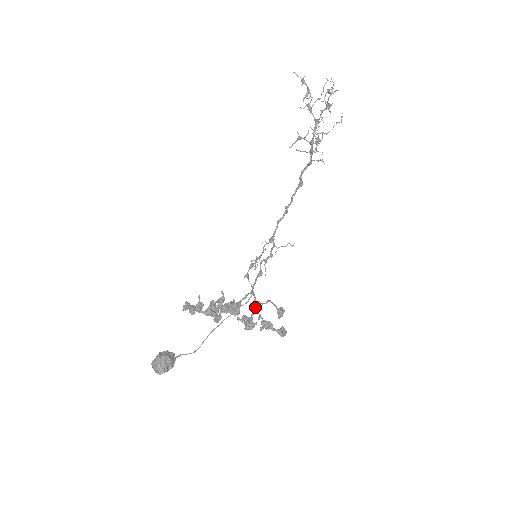
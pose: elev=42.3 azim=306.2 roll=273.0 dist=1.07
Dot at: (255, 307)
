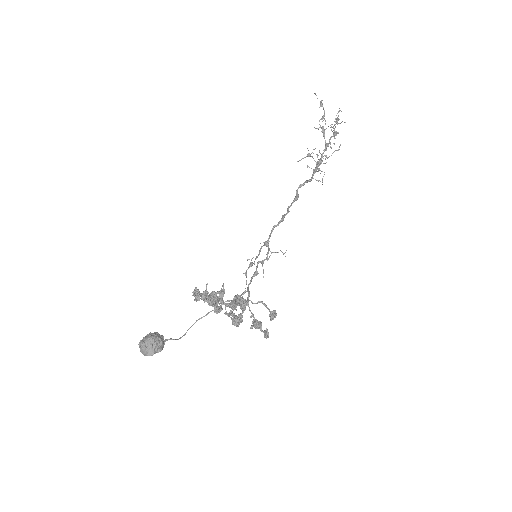
Dot at: (248, 305)
